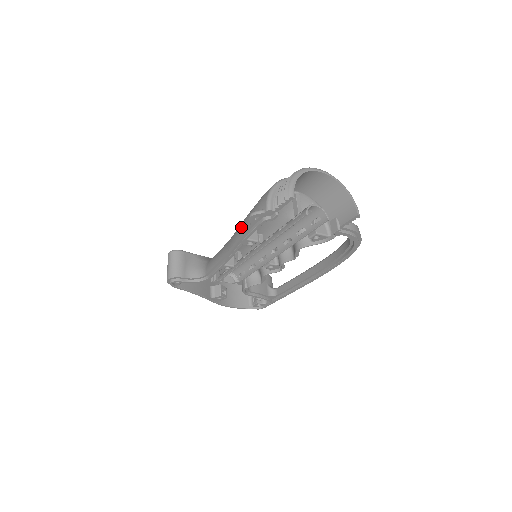
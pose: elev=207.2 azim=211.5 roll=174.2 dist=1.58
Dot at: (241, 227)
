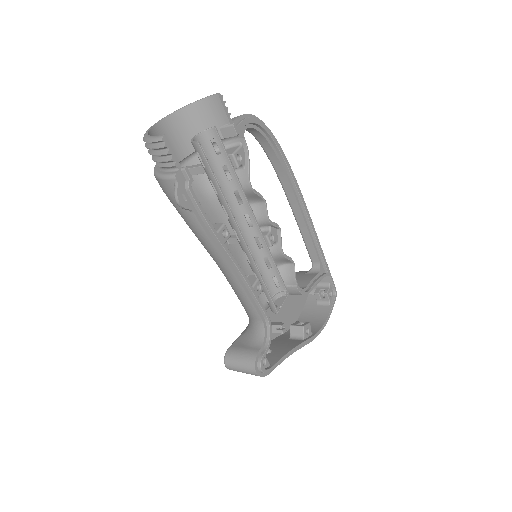
Dot at: (198, 234)
